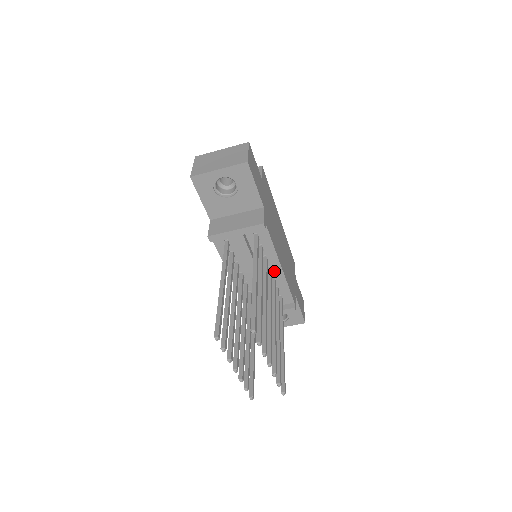
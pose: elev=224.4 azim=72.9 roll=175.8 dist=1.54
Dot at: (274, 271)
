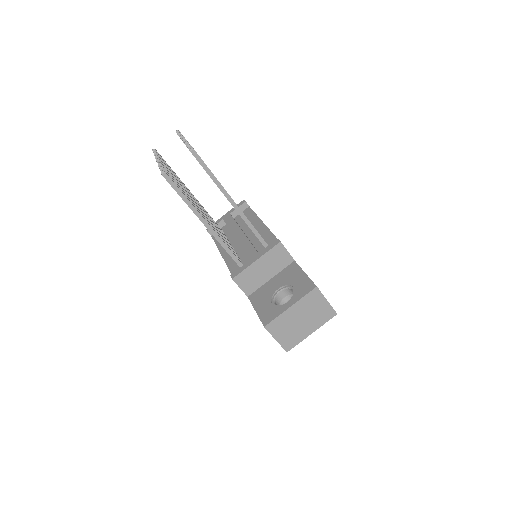
Dot at: (258, 230)
